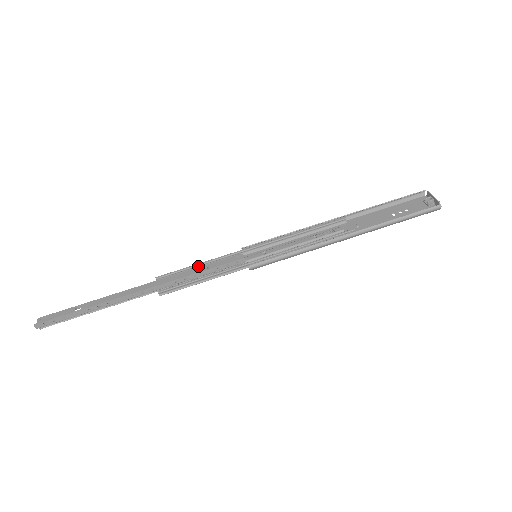
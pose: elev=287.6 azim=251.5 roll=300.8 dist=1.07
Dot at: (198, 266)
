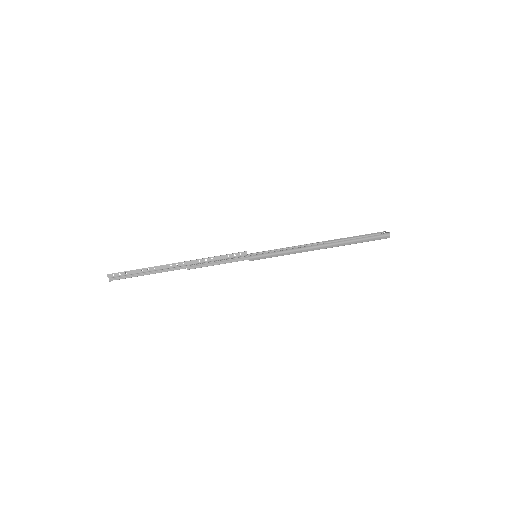
Dot at: occluded
